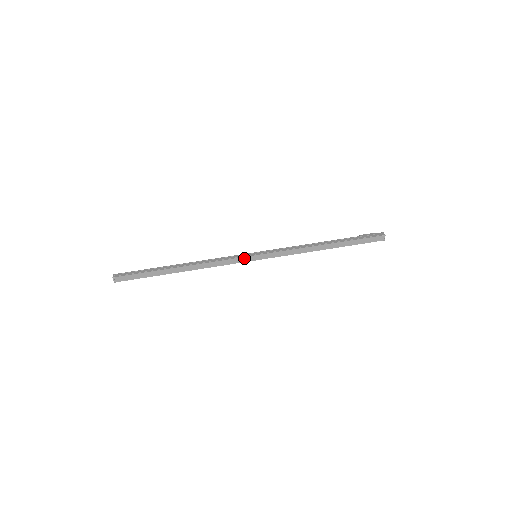
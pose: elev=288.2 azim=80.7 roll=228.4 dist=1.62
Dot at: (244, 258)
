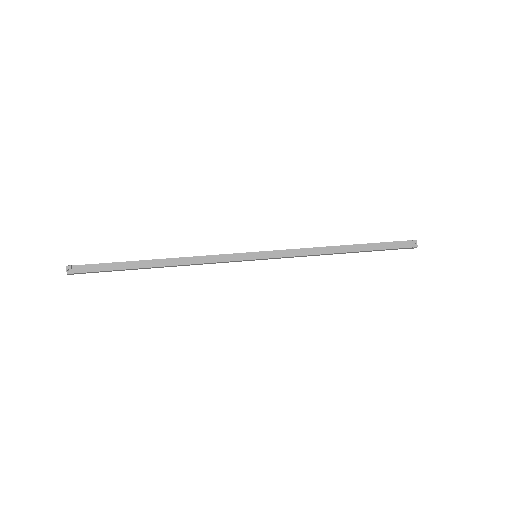
Dot at: (241, 255)
